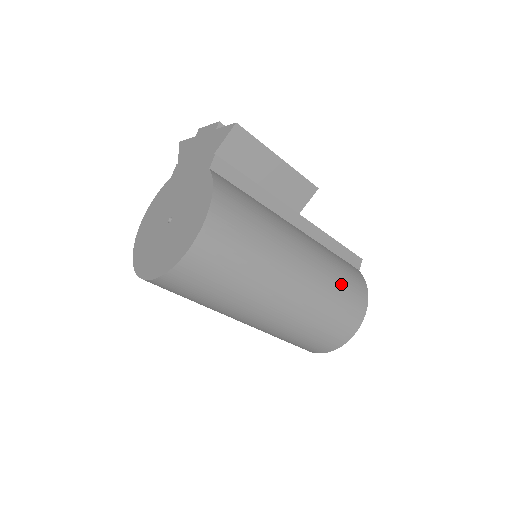
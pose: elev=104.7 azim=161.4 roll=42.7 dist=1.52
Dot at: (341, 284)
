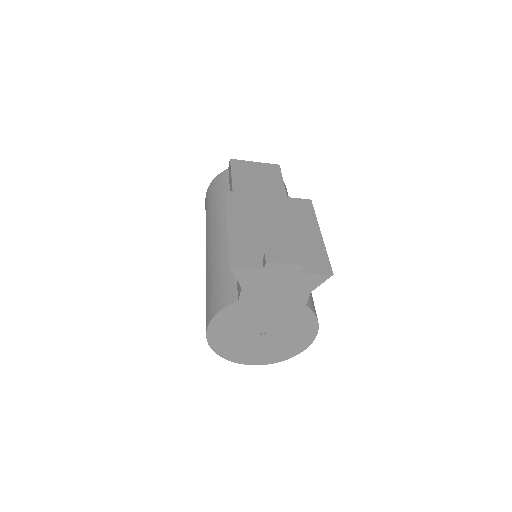
Dot at: occluded
